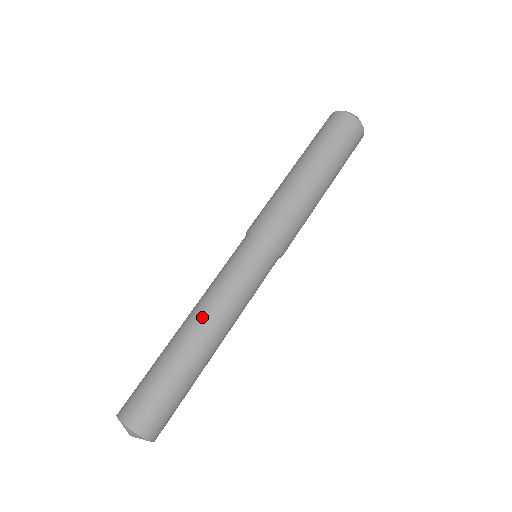
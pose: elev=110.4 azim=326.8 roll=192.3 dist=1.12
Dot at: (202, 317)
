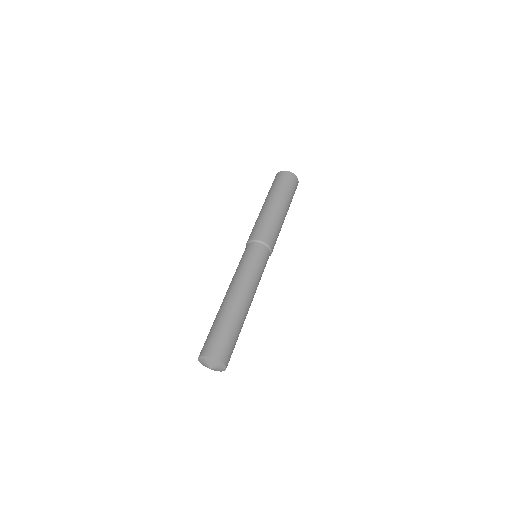
Dot at: (230, 290)
